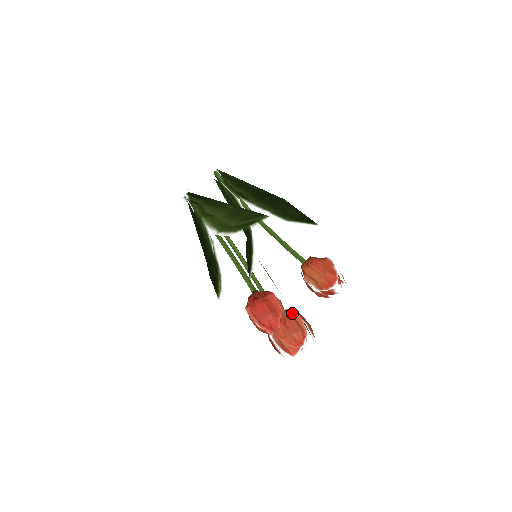
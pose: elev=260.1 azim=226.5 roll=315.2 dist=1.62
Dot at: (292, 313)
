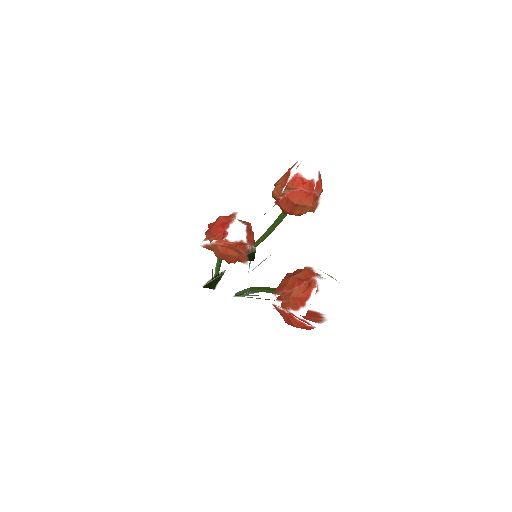
Dot at: occluded
